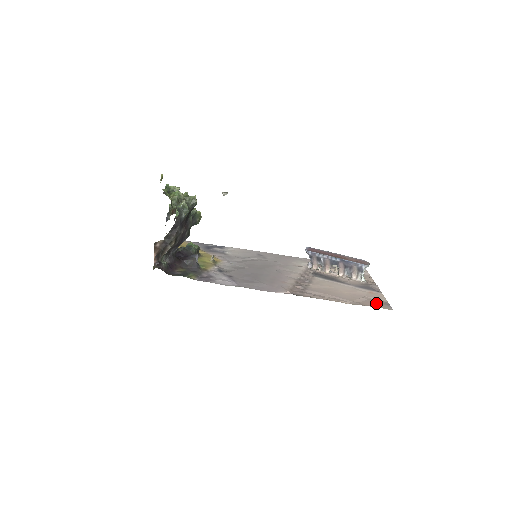
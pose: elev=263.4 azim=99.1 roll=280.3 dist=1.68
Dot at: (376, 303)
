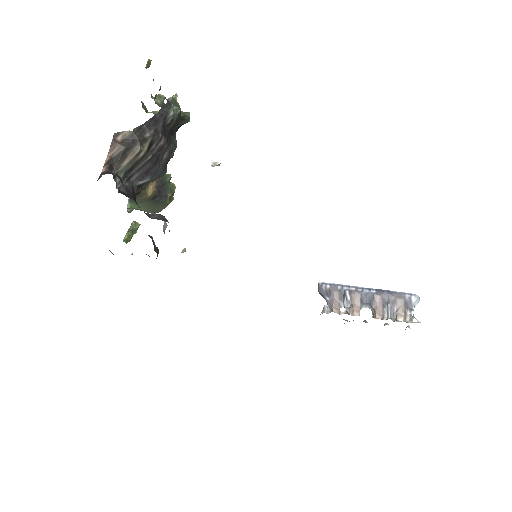
Dot at: occluded
